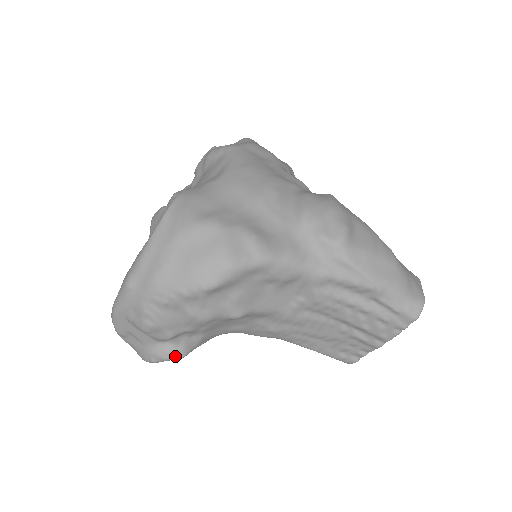
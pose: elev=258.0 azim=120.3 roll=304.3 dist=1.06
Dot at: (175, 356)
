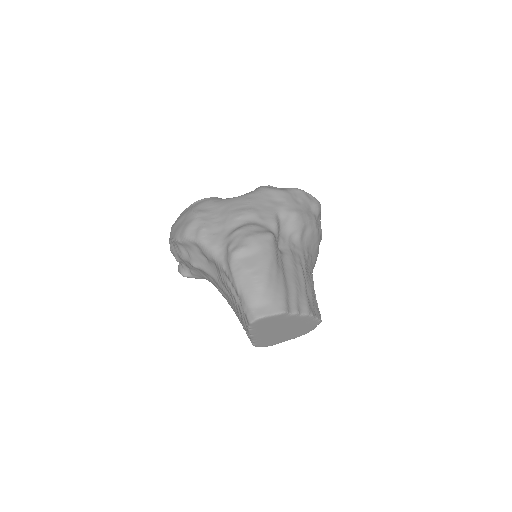
Dot at: (181, 273)
